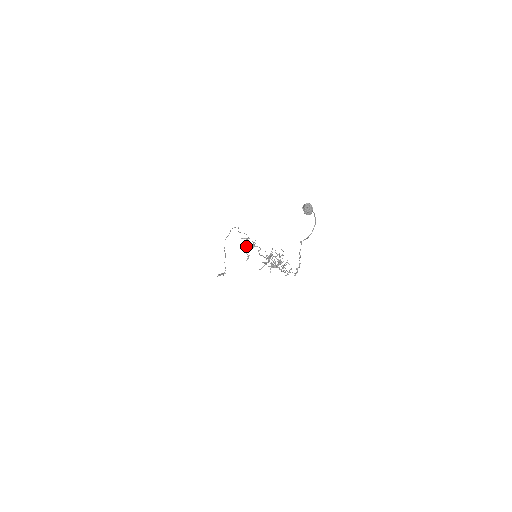
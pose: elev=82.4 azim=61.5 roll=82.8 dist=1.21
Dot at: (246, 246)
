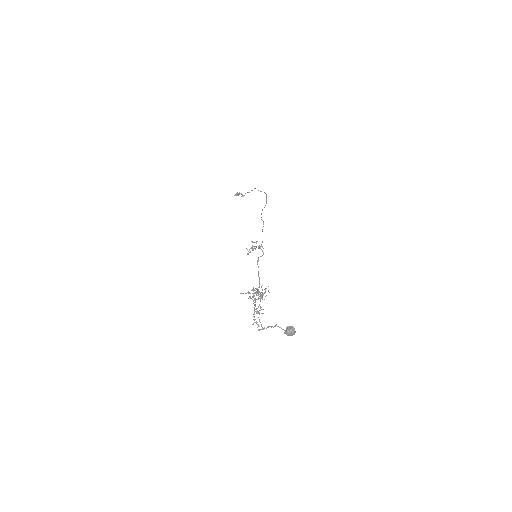
Dot at: (252, 246)
